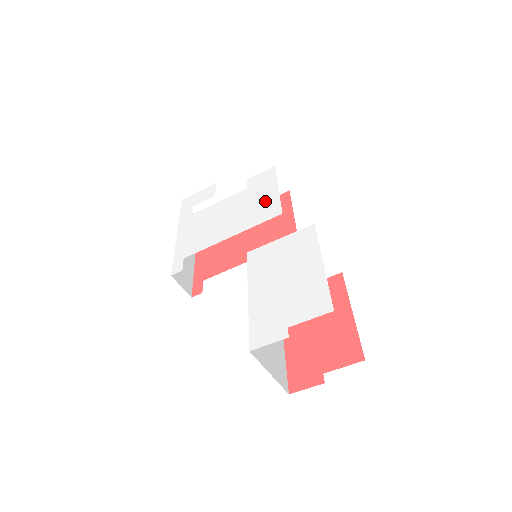
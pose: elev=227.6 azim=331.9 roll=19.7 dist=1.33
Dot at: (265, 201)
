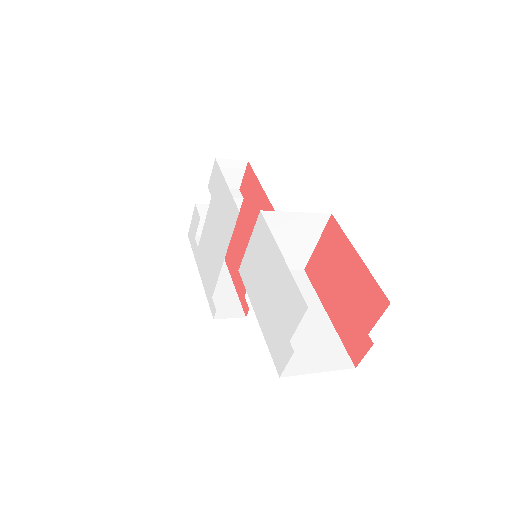
Dot at: (225, 205)
